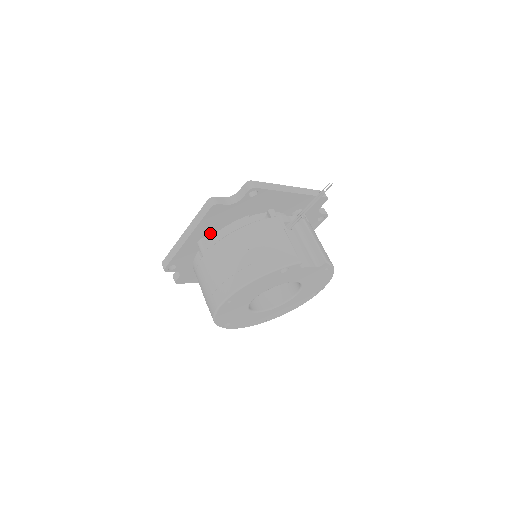
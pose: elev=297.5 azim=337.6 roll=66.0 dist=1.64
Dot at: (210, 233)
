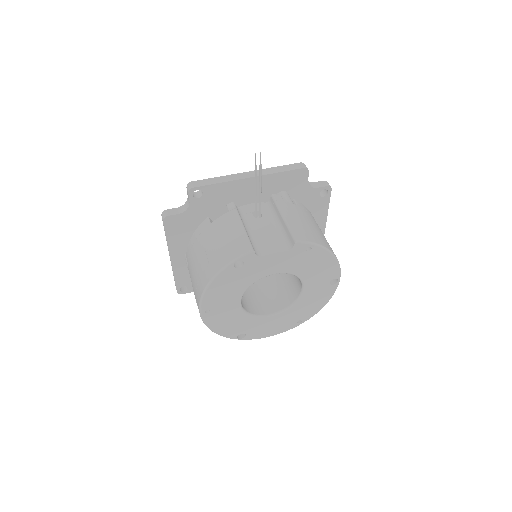
Dot at: occluded
